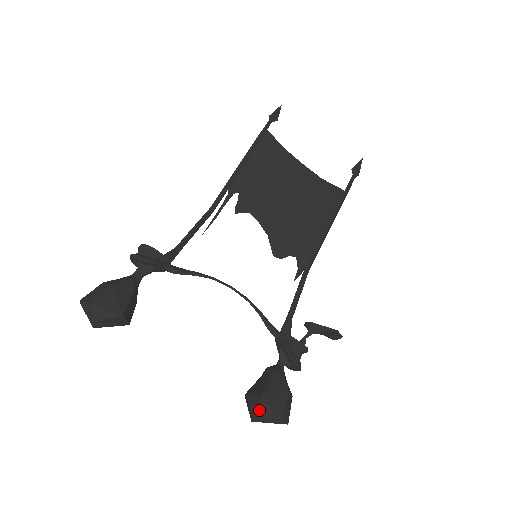
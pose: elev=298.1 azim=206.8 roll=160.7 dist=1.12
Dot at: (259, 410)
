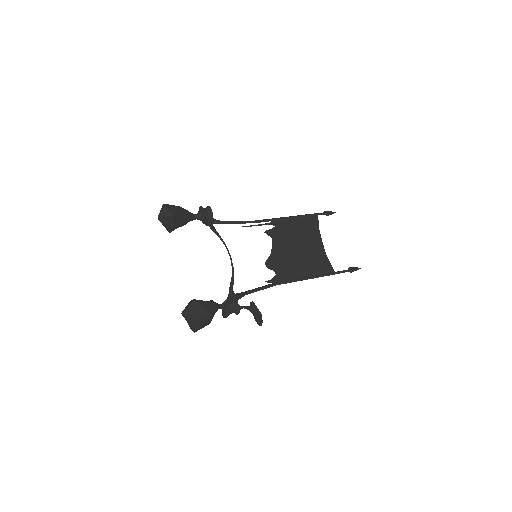
Dot at: (189, 306)
